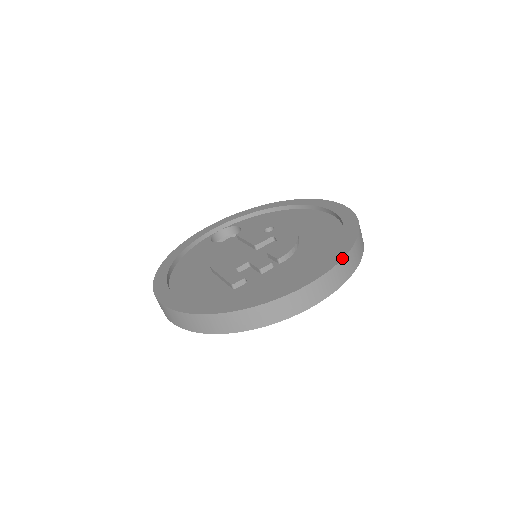
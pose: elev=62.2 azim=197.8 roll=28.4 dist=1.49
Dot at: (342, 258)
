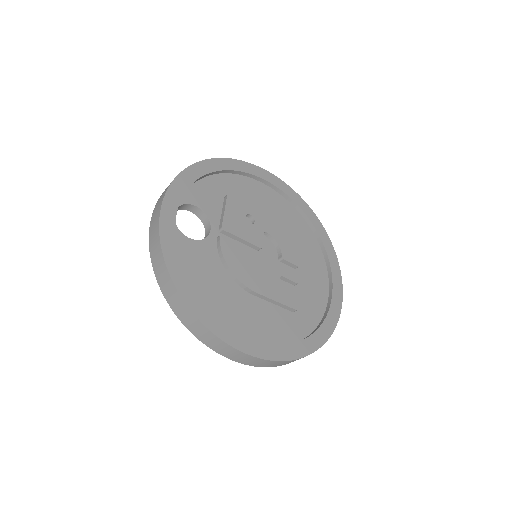
Dot at: occluded
